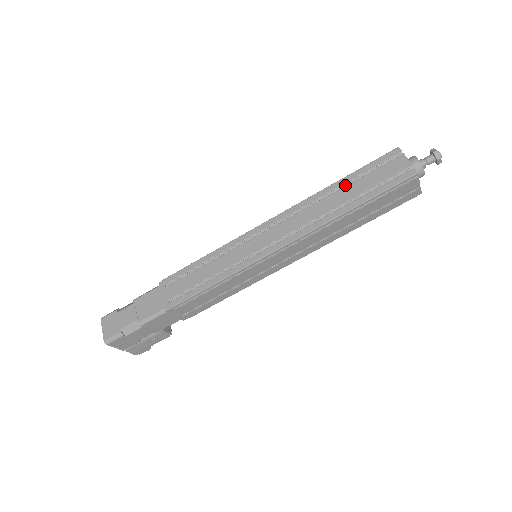
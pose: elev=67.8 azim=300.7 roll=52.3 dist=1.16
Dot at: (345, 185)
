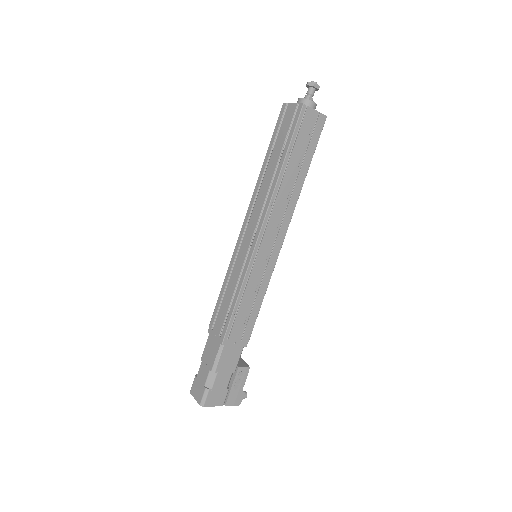
Dot at: (271, 157)
